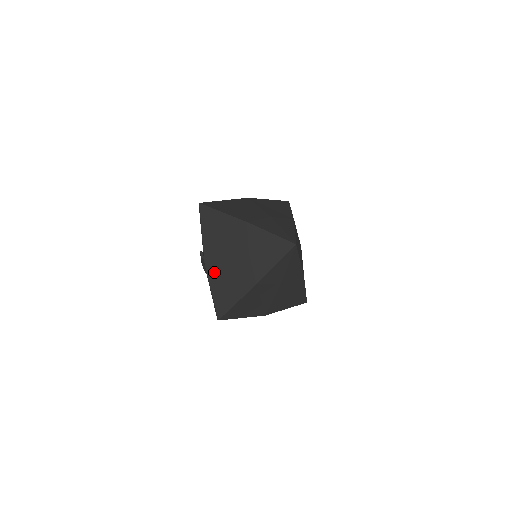
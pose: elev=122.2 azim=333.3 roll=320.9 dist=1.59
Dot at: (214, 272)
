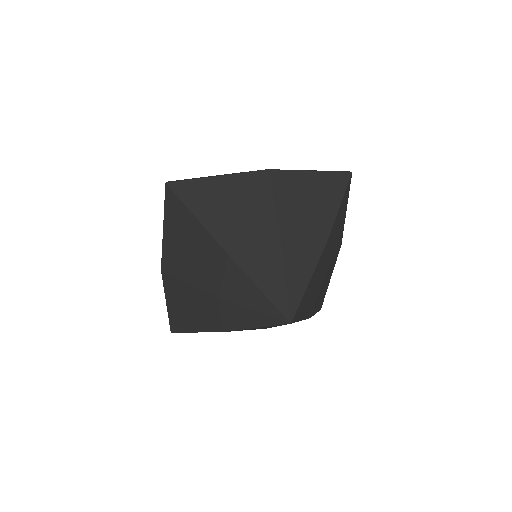
Dot at: (172, 286)
